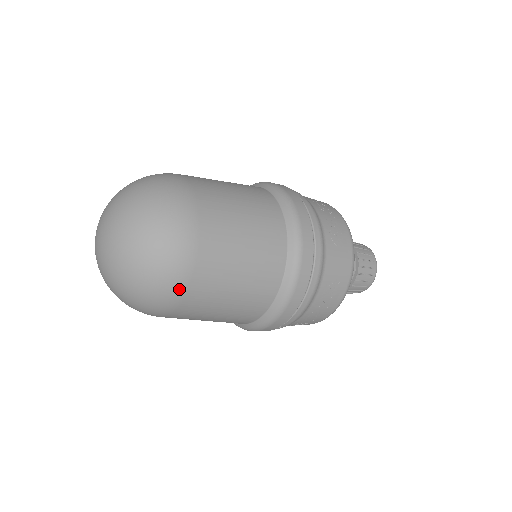
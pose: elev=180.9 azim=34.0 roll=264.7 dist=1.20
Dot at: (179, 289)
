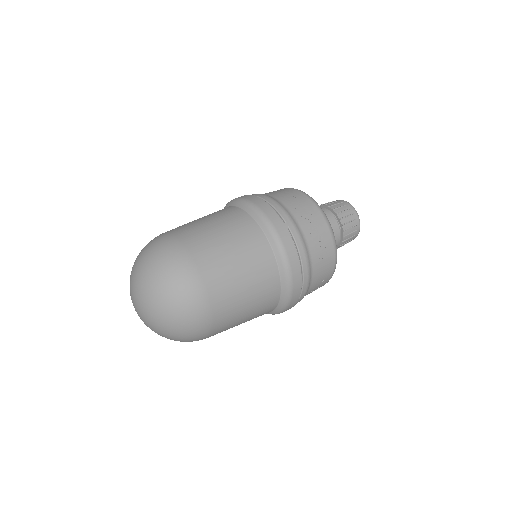
Dot at: (205, 338)
